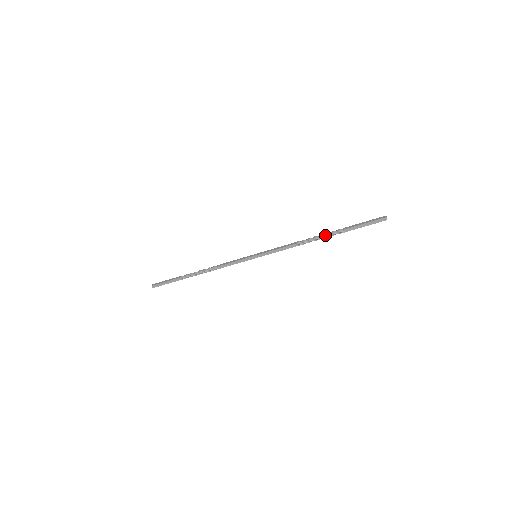
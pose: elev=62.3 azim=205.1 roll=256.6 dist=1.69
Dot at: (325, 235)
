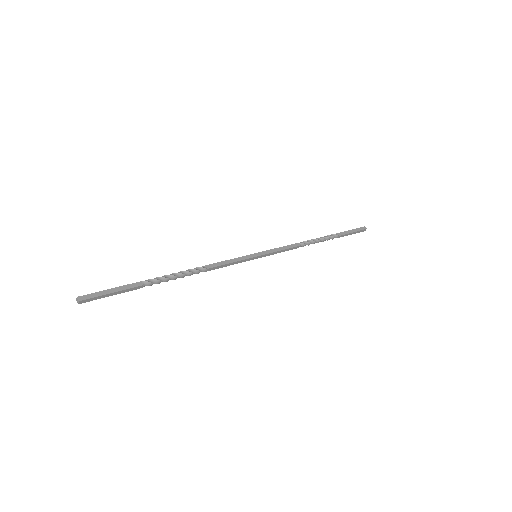
Dot at: (323, 237)
